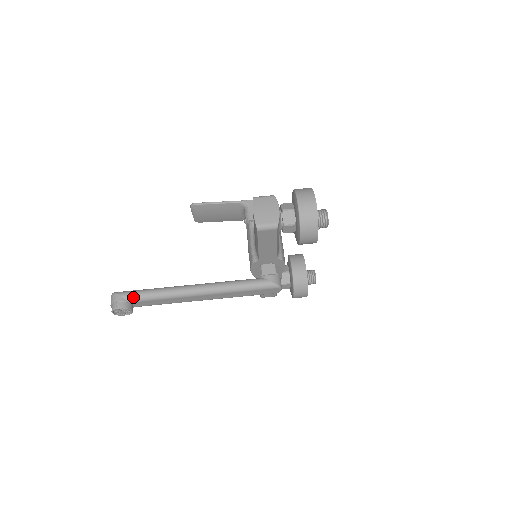
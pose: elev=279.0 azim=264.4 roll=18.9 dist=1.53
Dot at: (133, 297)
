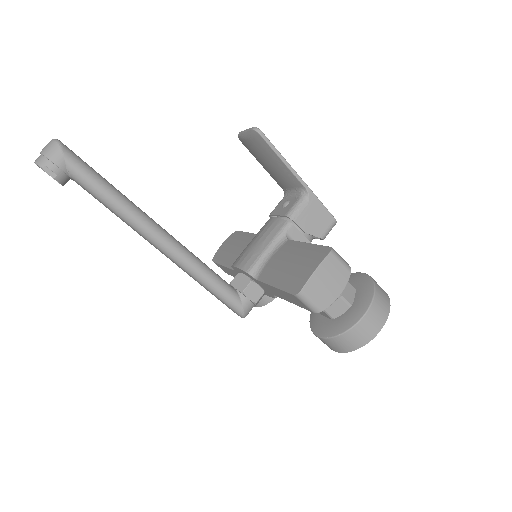
Dot at: (80, 176)
